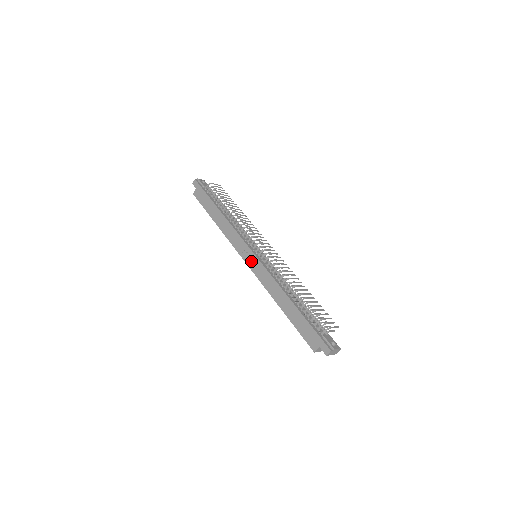
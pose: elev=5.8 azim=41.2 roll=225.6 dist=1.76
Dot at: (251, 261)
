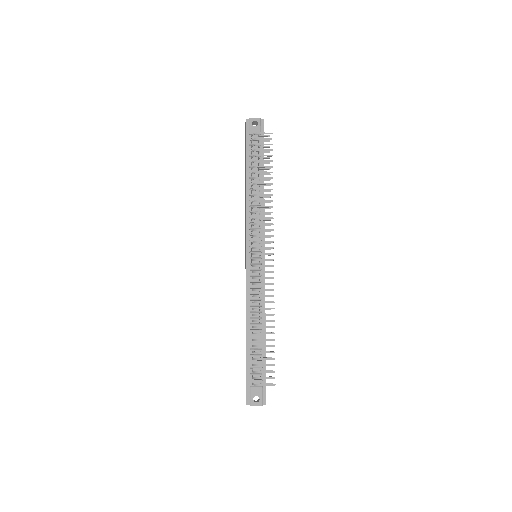
Dot at: occluded
